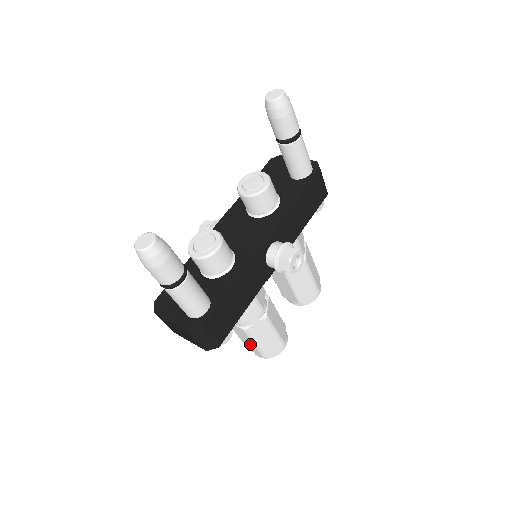
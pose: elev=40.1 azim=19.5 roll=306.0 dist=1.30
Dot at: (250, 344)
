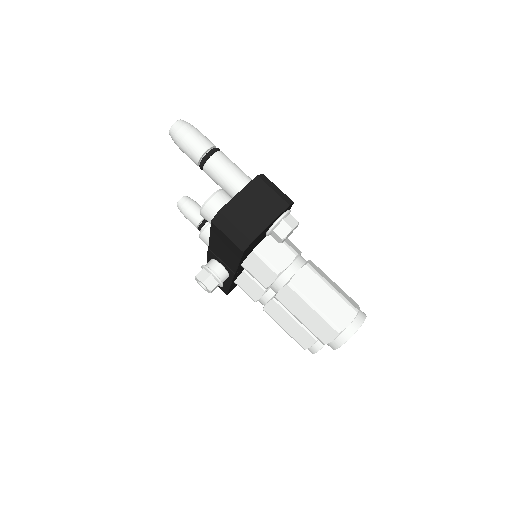
Dot at: (331, 300)
